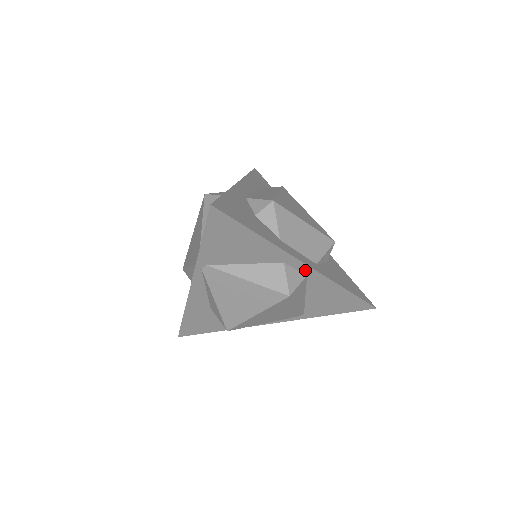
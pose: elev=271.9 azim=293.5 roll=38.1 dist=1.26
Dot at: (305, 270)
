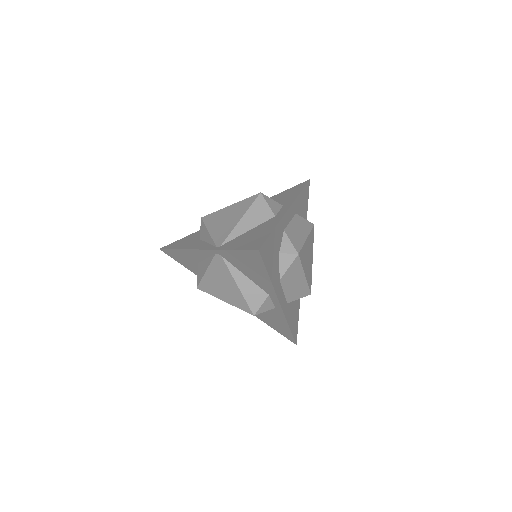
Dot at: (277, 306)
